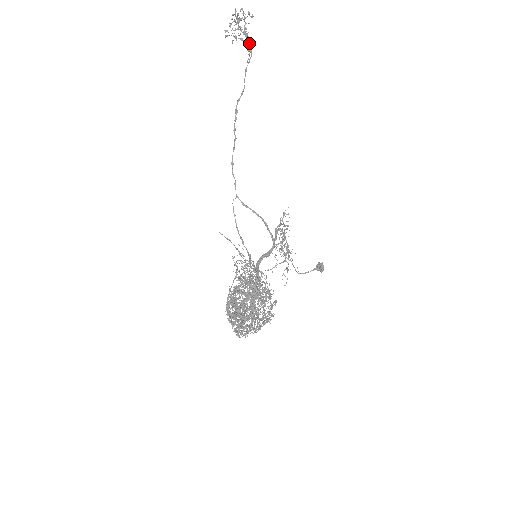
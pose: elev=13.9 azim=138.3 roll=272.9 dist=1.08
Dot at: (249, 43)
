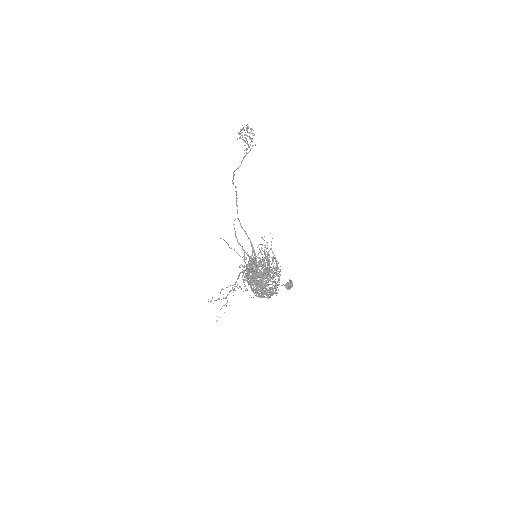
Dot at: occluded
